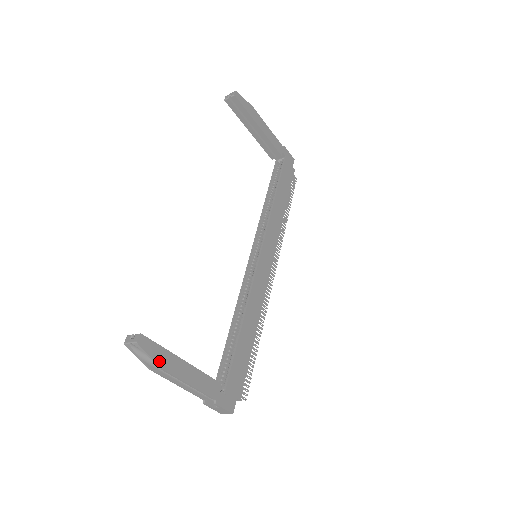
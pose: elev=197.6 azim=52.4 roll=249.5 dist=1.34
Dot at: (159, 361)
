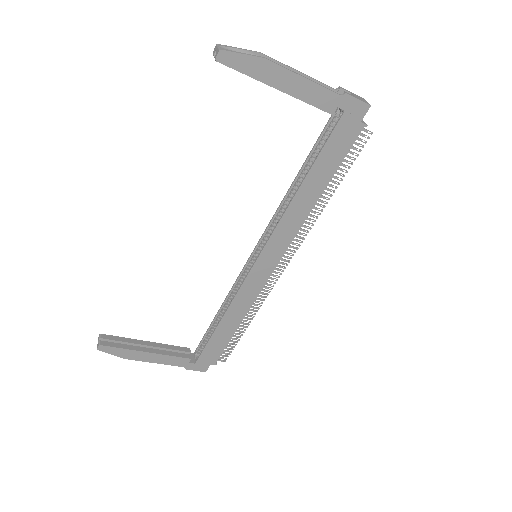
Dot at: (121, 356)
